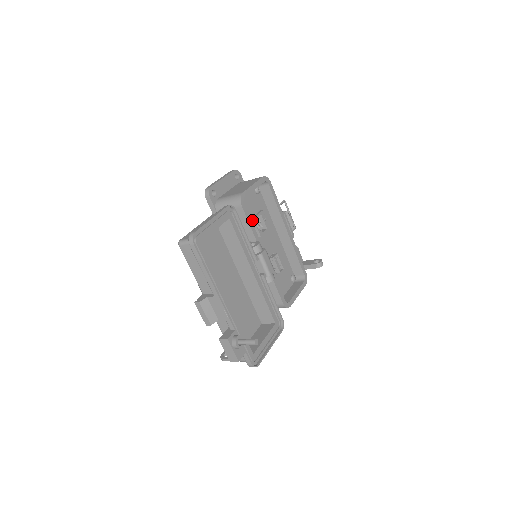
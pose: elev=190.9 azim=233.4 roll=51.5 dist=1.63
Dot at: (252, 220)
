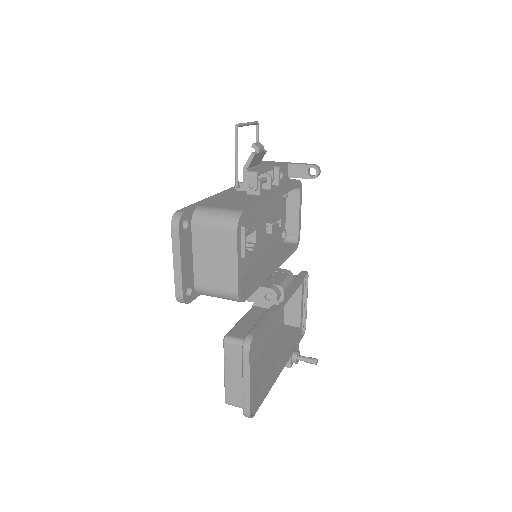
Dot at: (243, 258)
